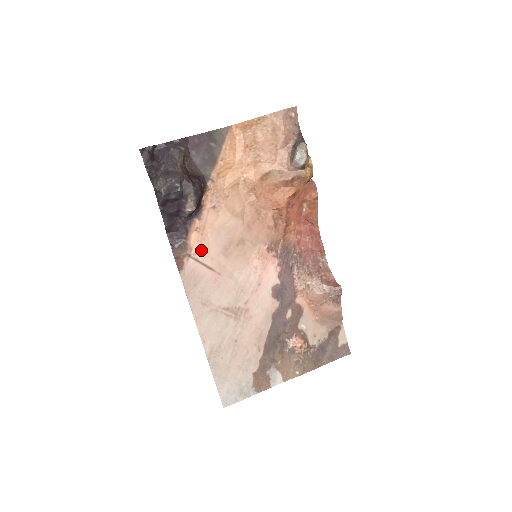
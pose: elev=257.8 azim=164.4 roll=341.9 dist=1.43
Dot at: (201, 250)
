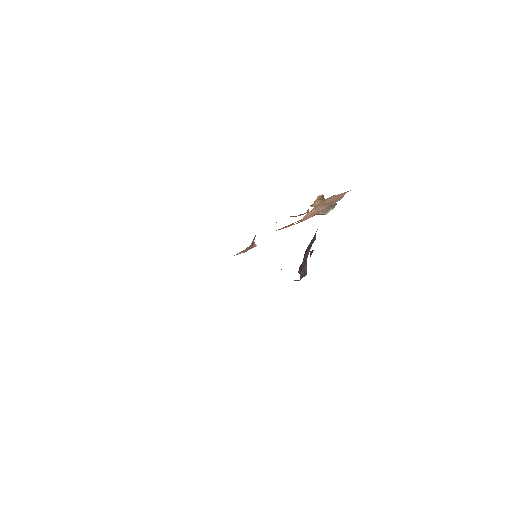
Dot at: occluded
